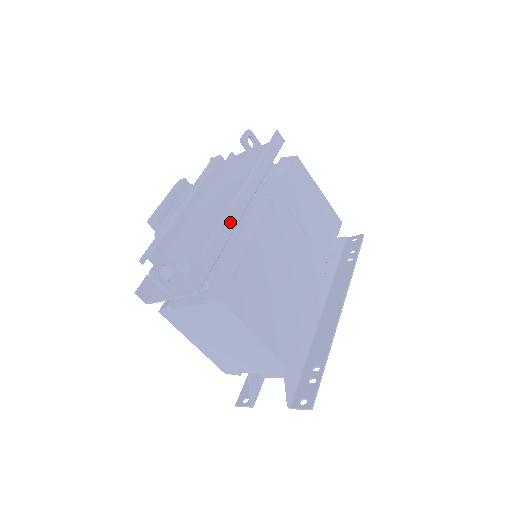
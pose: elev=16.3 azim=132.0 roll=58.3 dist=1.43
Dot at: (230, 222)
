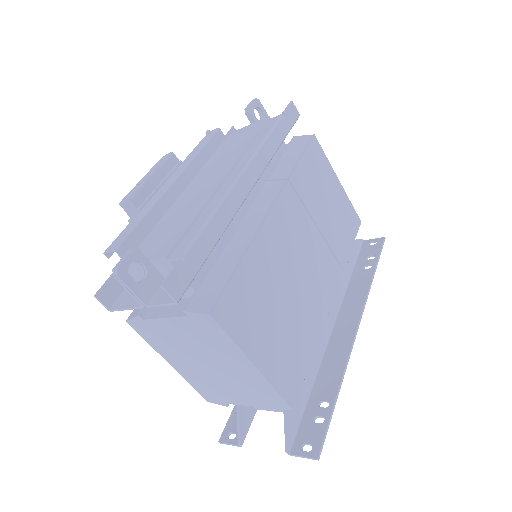
Dot at: (227, 209)
